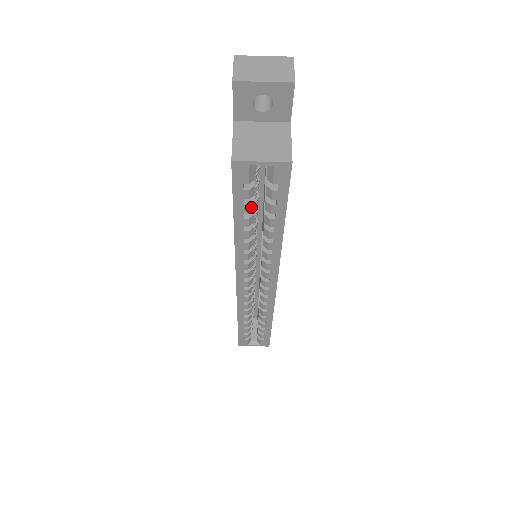
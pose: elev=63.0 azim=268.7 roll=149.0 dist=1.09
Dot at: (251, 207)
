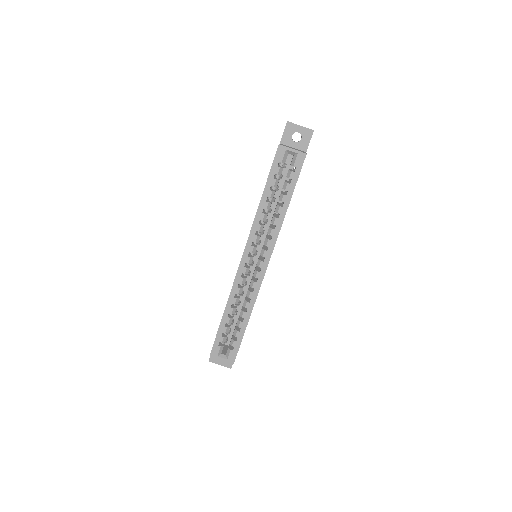
Dot at: (276, 183)
